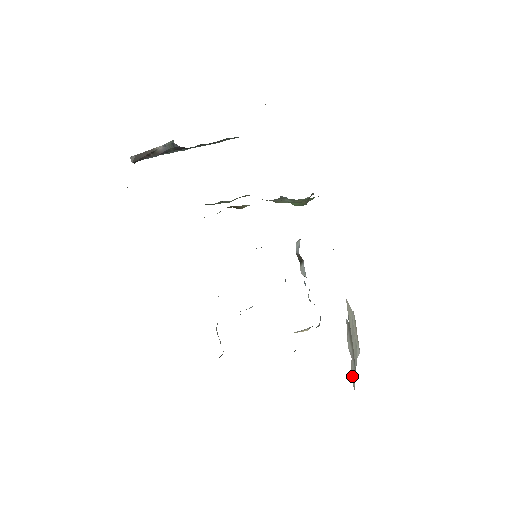
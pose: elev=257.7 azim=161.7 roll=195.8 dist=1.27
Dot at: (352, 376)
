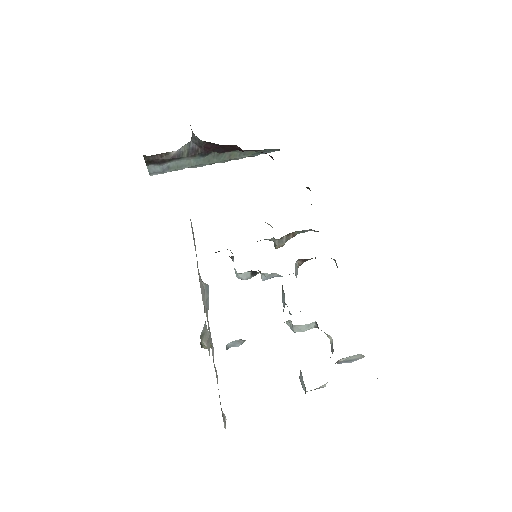
Dot at: occluded
